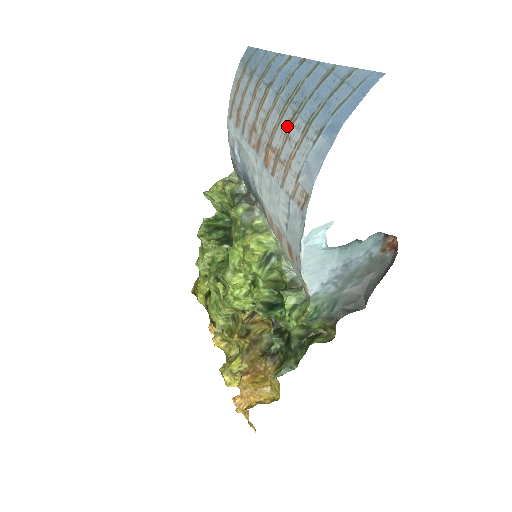
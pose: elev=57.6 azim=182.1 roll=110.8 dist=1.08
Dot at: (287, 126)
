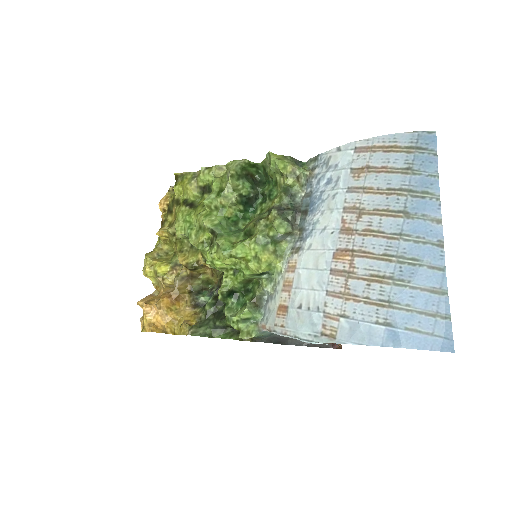
Dot at: (378, 275)
